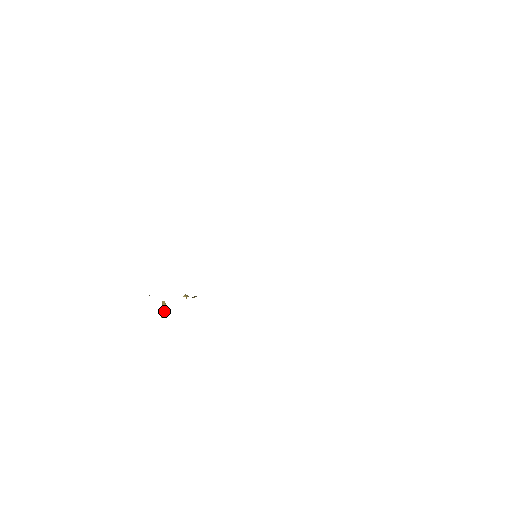
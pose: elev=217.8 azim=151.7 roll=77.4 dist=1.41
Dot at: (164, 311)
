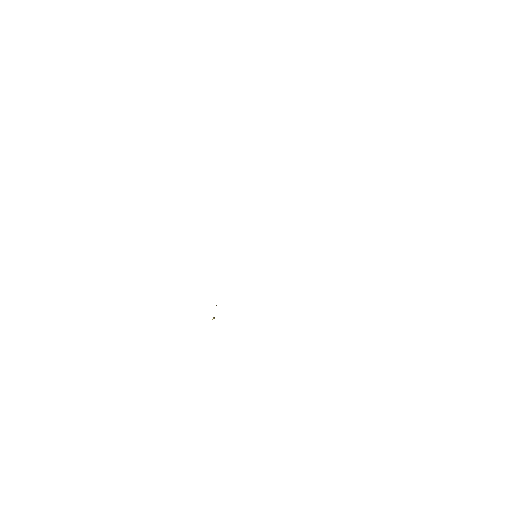
Dot at: occluded
